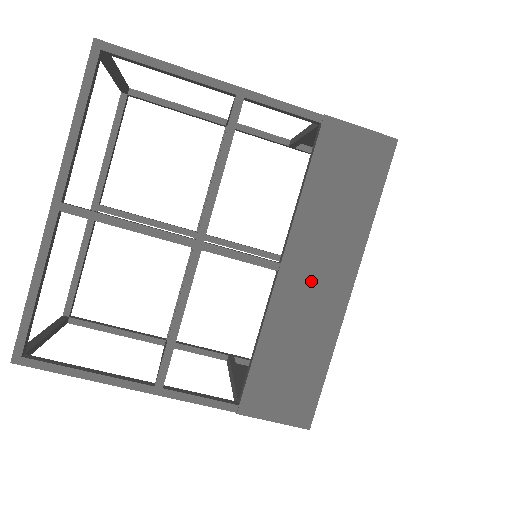
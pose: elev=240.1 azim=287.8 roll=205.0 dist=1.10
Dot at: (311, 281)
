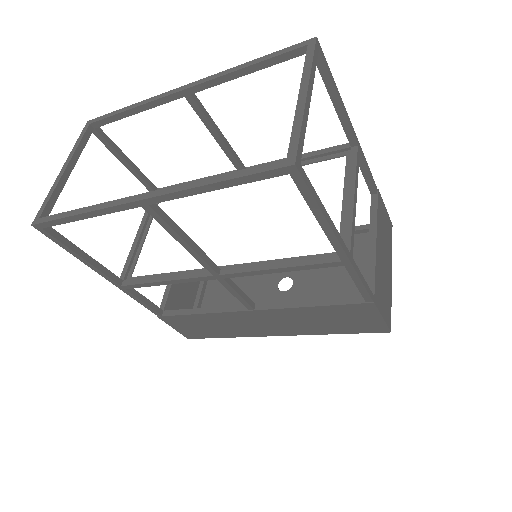
Dot at: (260, 322)
